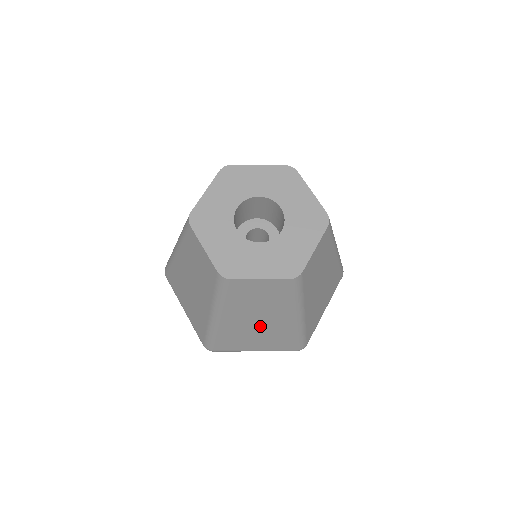
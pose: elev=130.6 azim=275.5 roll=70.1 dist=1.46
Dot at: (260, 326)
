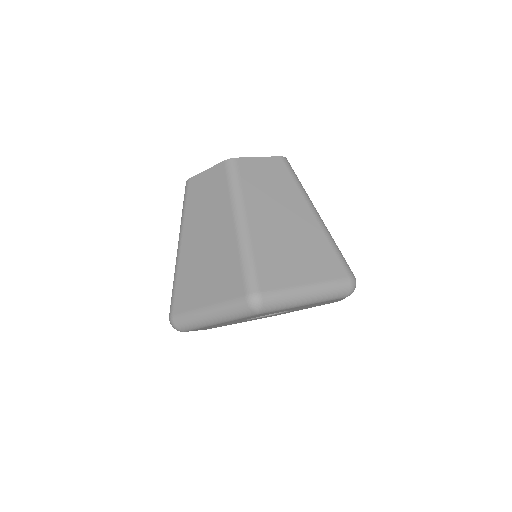
Dot at: (289, 229)
